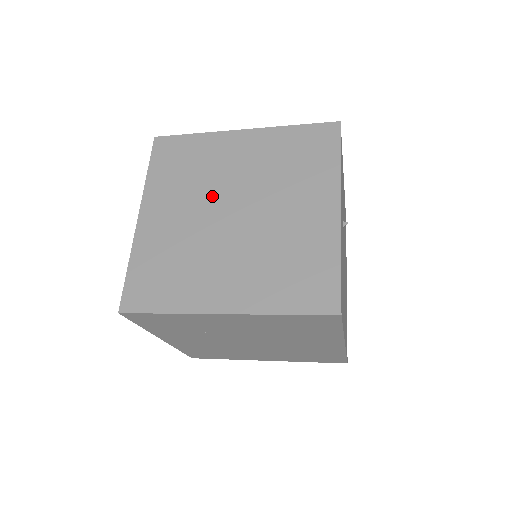
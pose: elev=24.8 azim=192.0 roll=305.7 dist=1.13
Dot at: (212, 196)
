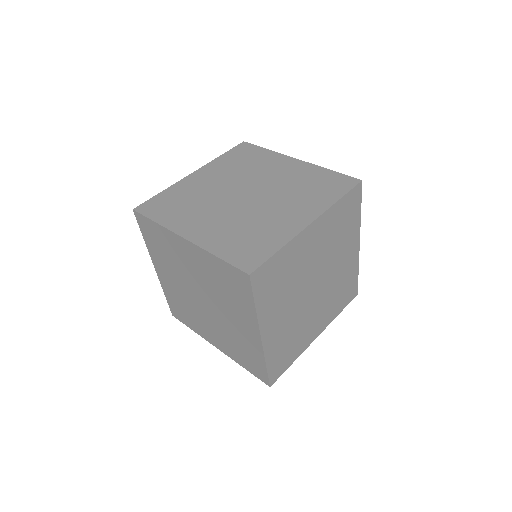
Dot at: (302, 287)
